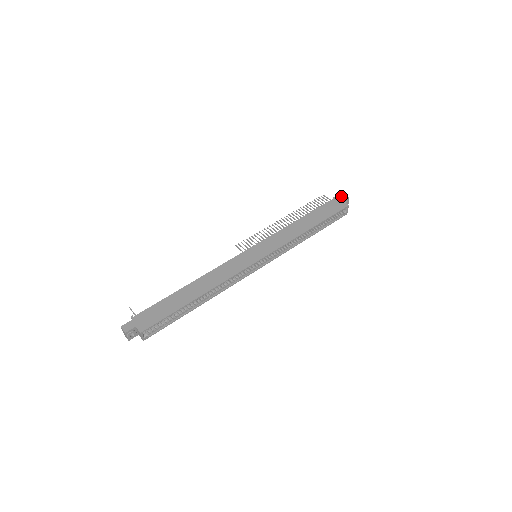
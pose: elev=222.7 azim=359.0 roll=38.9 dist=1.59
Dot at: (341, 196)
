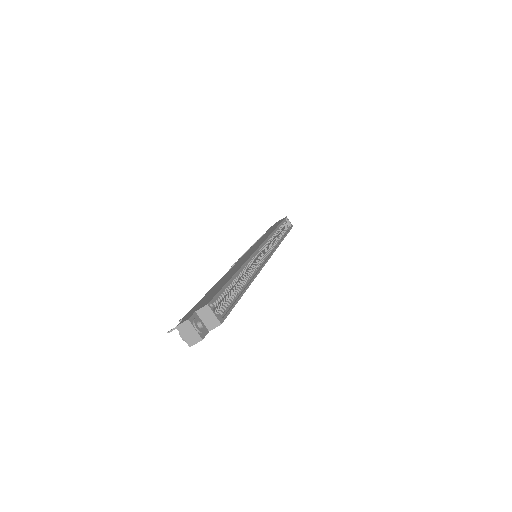
Dot at: (275, 223)
